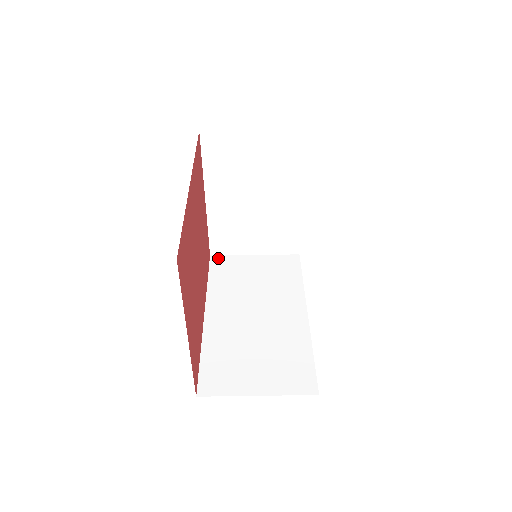
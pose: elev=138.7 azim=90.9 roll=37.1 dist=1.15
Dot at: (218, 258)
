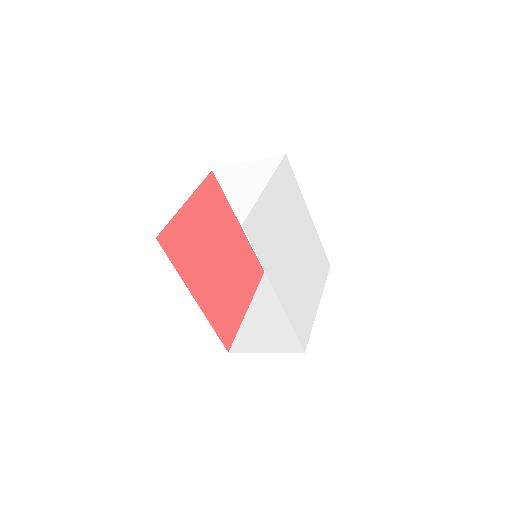
Dot at: (233, 350)
